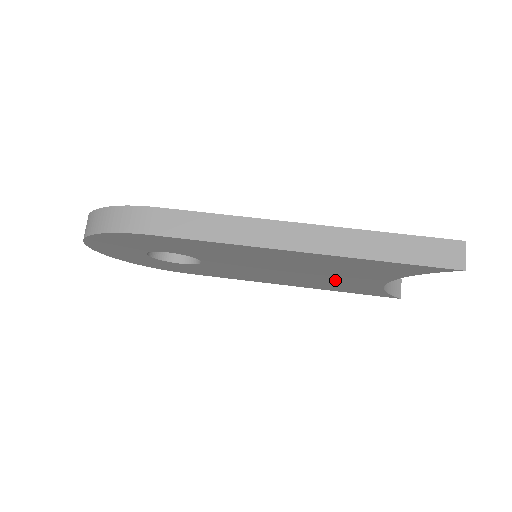
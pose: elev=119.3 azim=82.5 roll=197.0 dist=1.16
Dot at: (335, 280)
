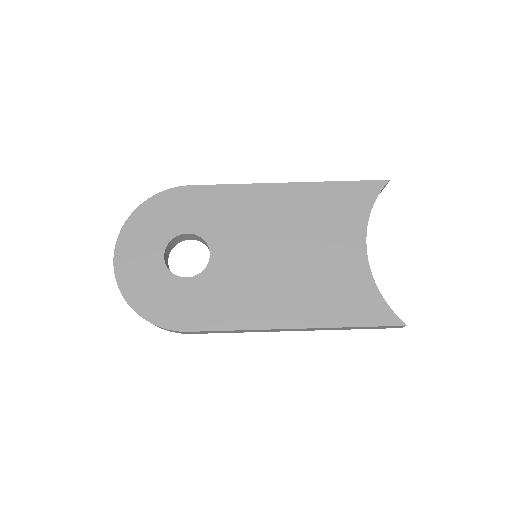
Dot at: occluded
